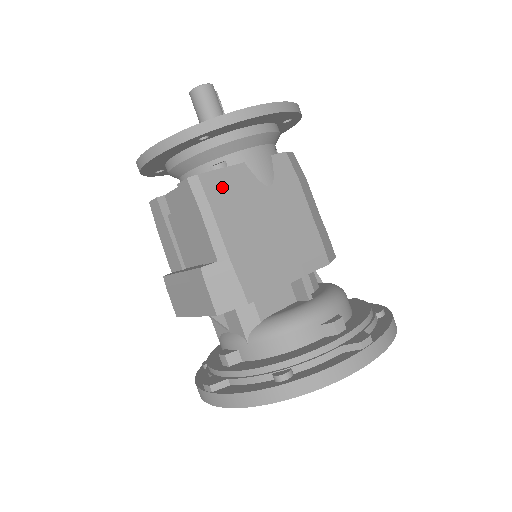
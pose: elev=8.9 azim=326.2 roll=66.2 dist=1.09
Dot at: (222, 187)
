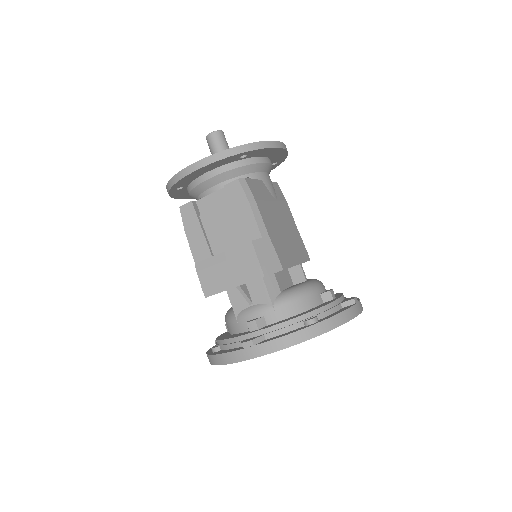
Dot at: (257, 190)
